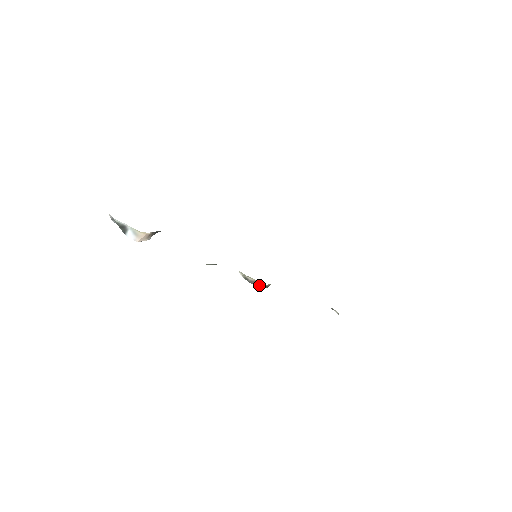
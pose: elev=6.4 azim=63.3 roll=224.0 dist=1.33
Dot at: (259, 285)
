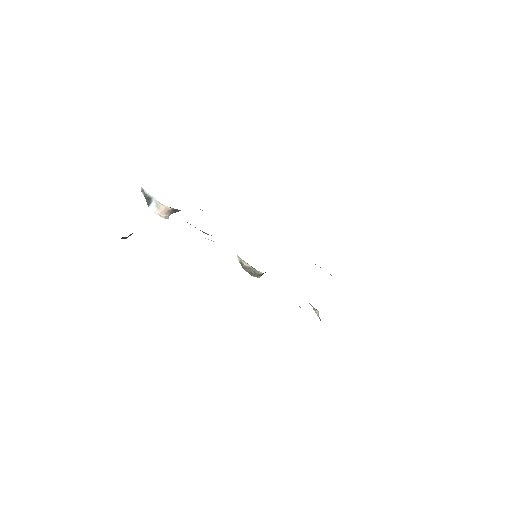
Dot at: (252, 272)
